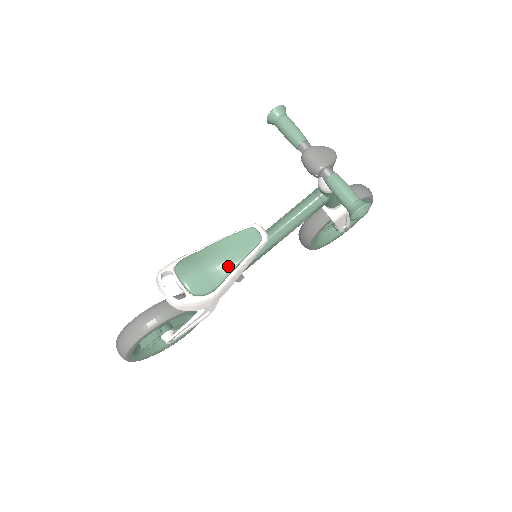
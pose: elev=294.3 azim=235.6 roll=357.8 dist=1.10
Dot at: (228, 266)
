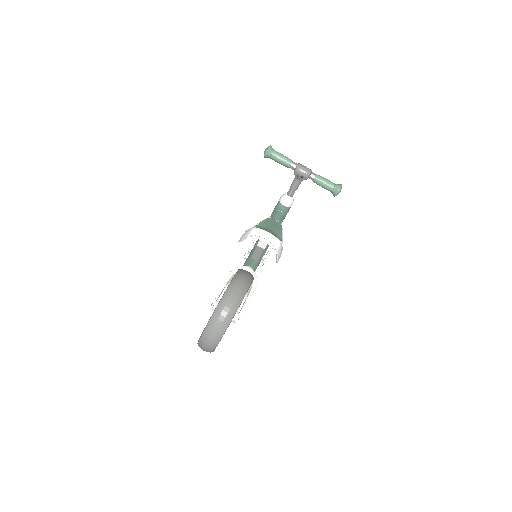
Dot at: (279, 233)
